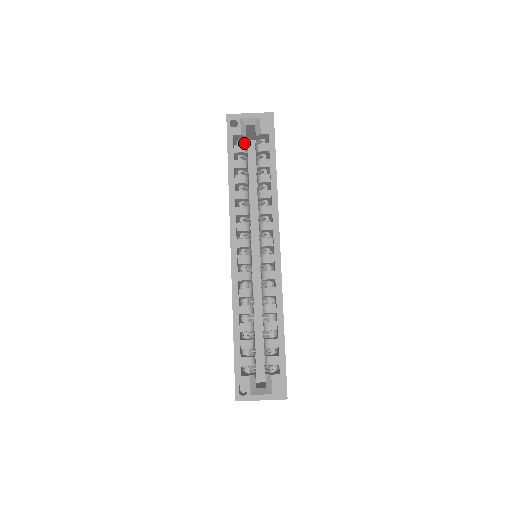
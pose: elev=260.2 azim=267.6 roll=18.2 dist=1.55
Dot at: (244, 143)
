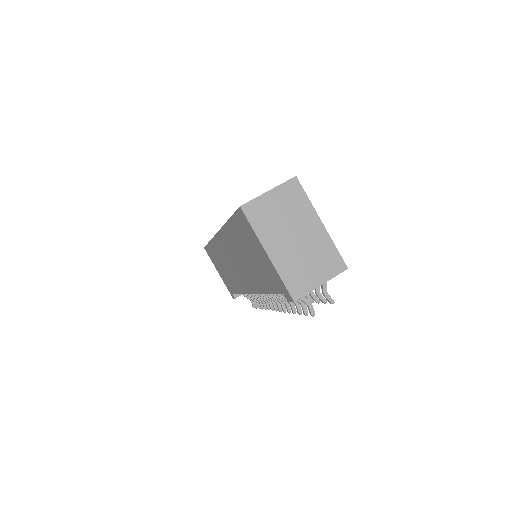
Dot at: occluded
